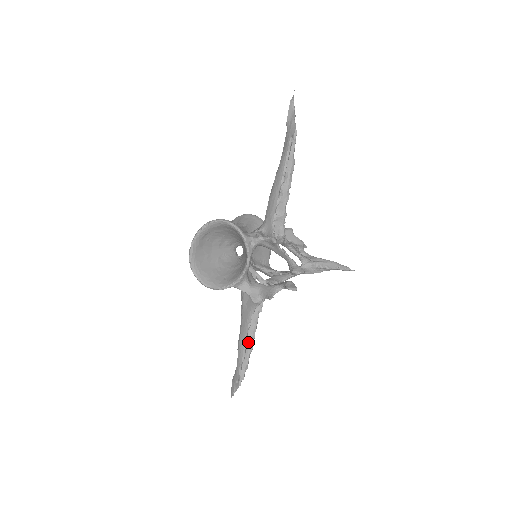
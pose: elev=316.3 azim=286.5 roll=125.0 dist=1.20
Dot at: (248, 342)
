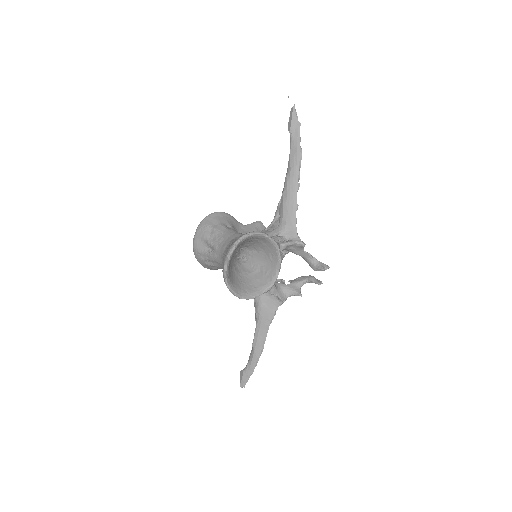
Dot at: occluded
